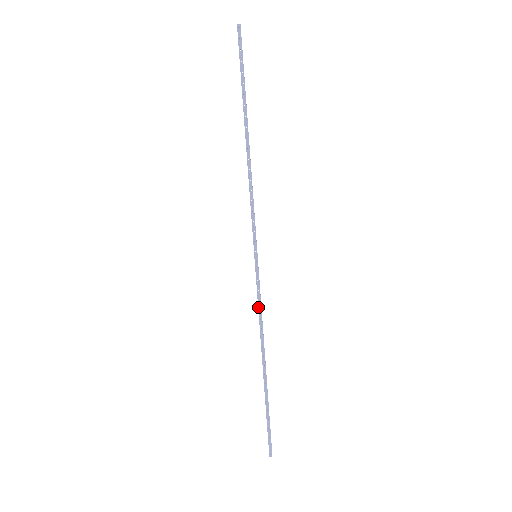
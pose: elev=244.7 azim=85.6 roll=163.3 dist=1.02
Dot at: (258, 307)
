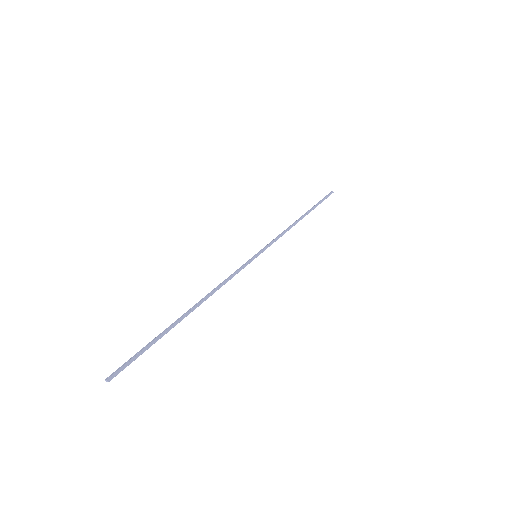
Dot at: (278, 238)
